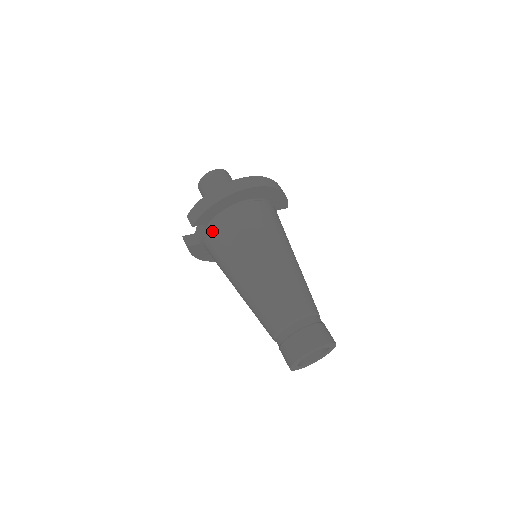
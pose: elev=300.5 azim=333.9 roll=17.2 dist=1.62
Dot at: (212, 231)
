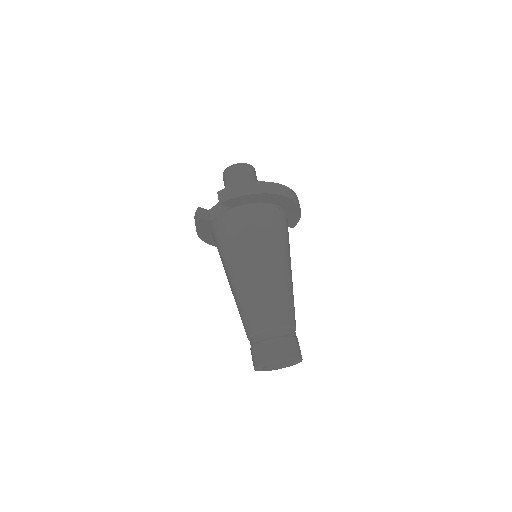
Dot at: (233, 216)
